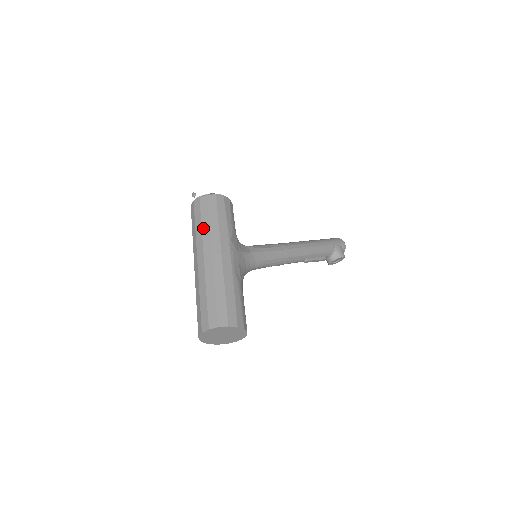
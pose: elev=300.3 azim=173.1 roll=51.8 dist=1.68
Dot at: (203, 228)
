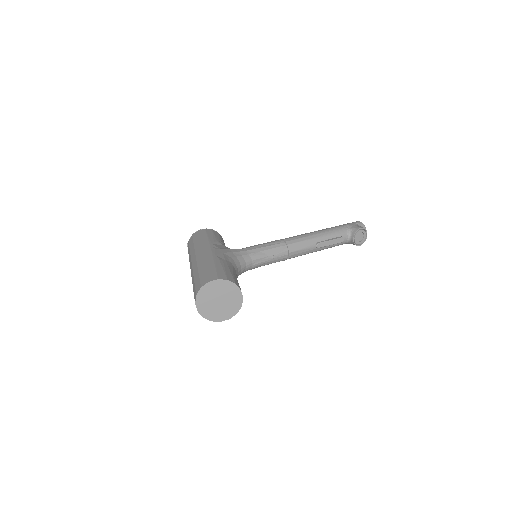
Dot at: (191, 251)
